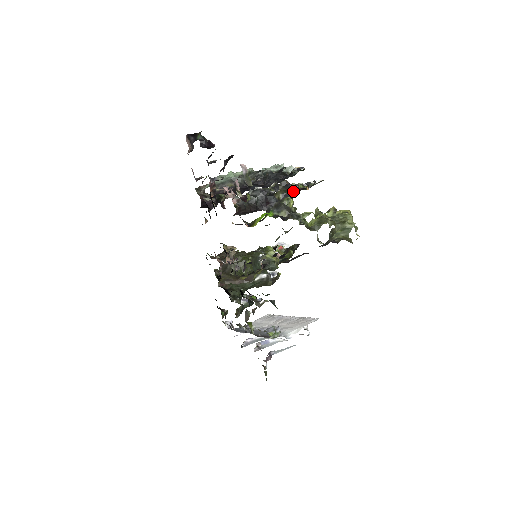
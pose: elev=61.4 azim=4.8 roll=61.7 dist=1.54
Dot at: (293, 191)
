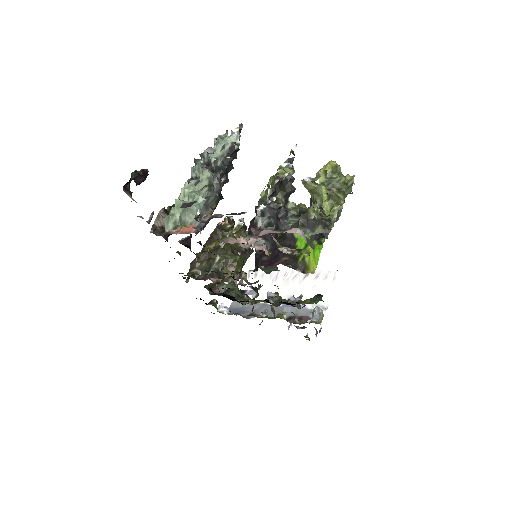
Dot at: (292, 185)
